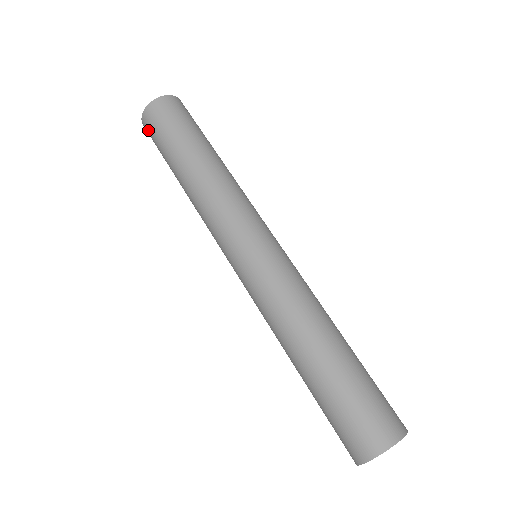
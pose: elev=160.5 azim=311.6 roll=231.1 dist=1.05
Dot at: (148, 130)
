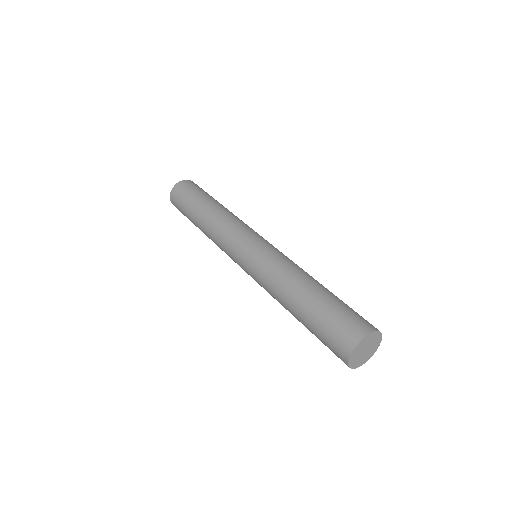
Dot at: (177, 208)
